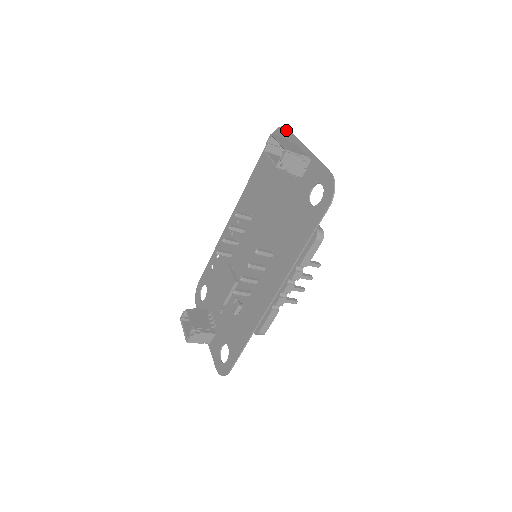
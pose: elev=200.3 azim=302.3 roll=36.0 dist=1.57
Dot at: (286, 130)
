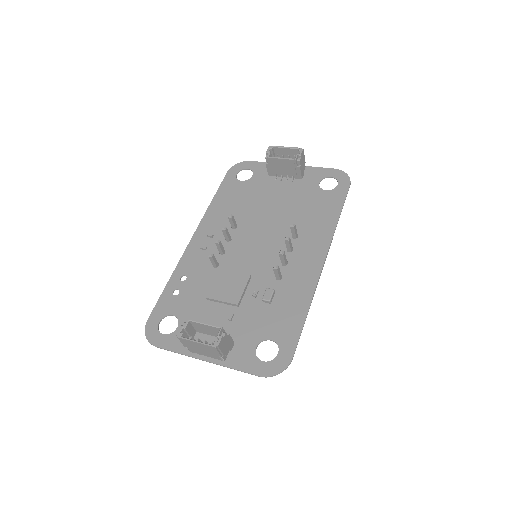
Dot at: (252, 162)
